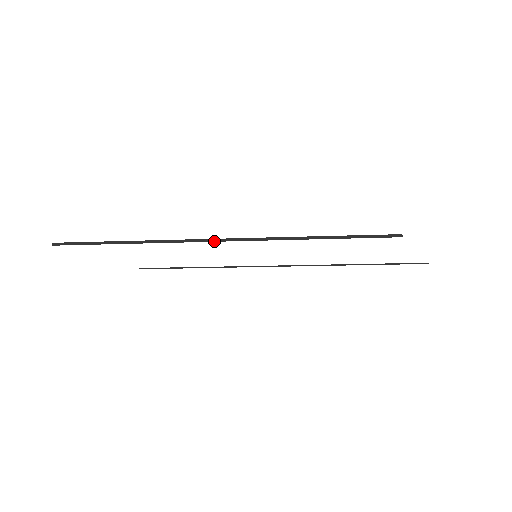
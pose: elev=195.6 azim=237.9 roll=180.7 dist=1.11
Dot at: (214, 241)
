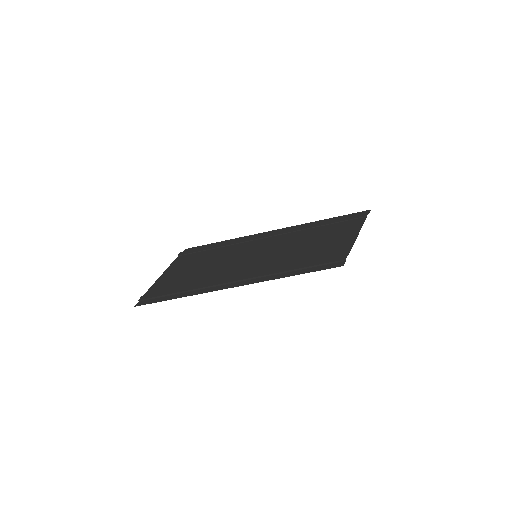
Dot at: (234, 282)
